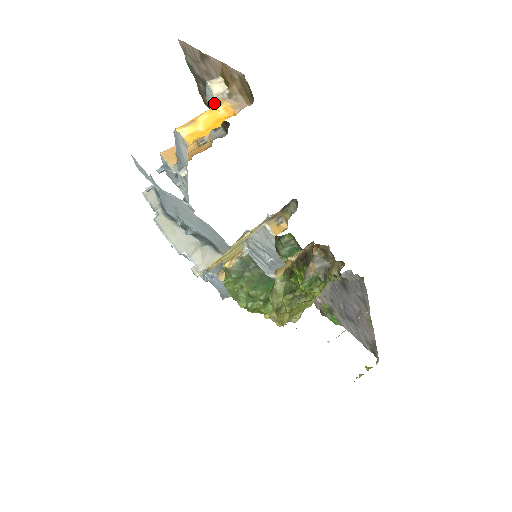
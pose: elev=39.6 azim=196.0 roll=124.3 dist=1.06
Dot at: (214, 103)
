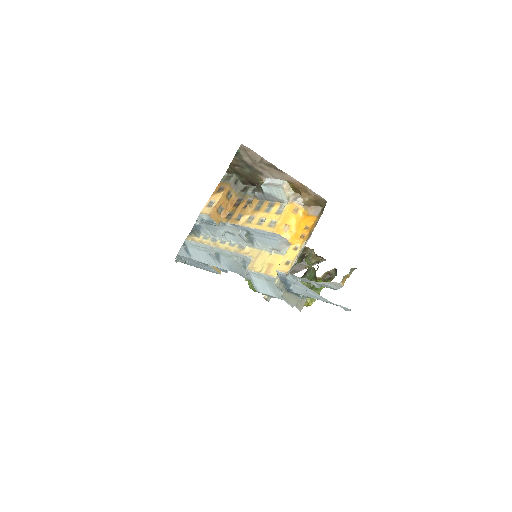
Dot at: (281, 199)
